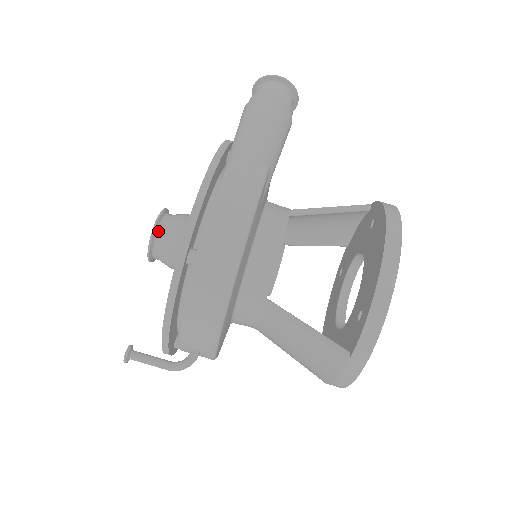
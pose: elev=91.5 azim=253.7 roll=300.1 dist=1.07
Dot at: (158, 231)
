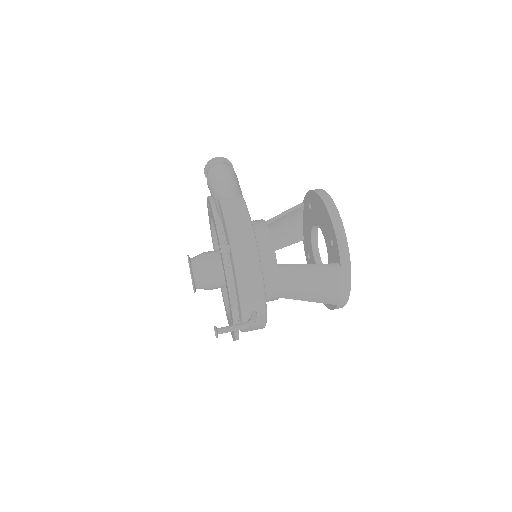
Dot at: (192, 266)
